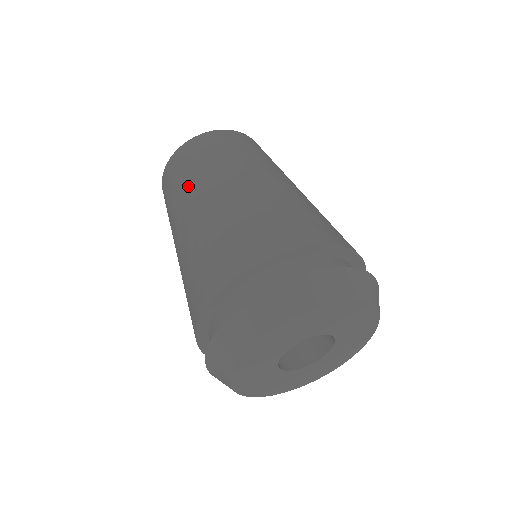
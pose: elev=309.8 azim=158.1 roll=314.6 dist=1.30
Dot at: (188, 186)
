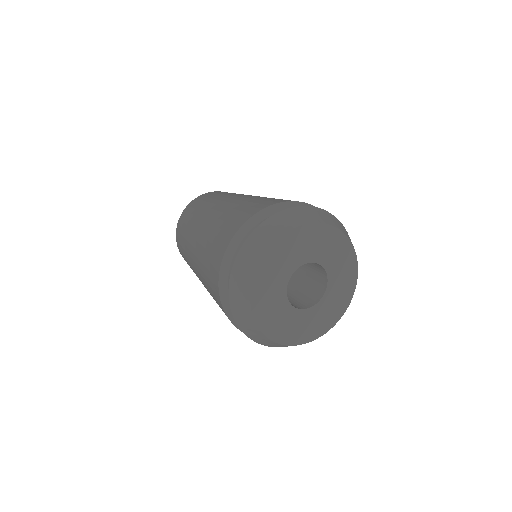
Dot at: (191, 227)
